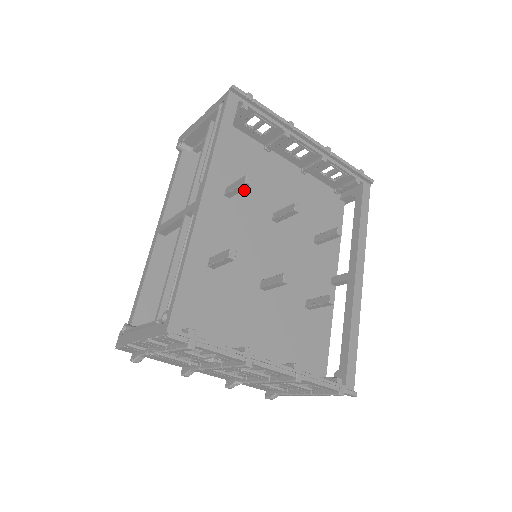
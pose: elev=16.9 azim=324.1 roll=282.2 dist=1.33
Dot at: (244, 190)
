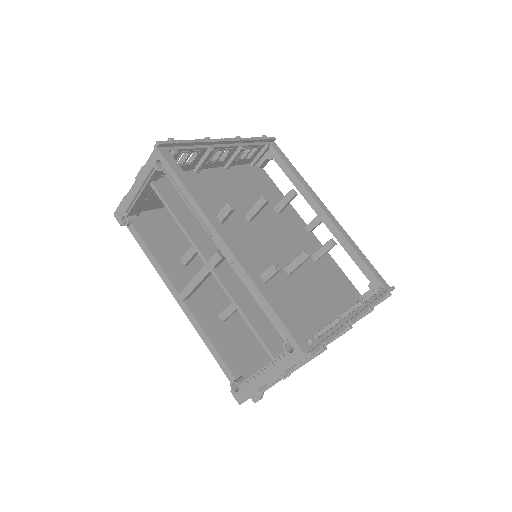
Dot at: occluded
